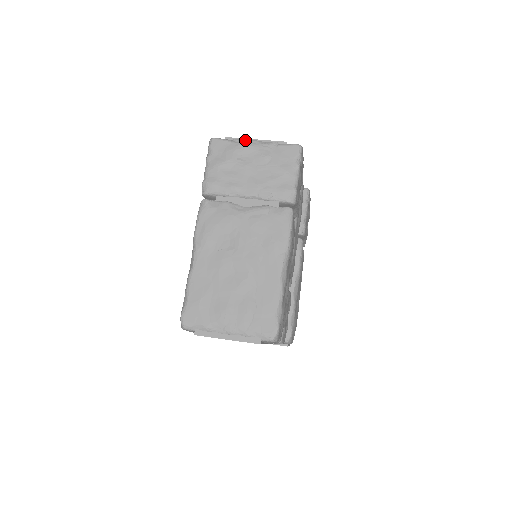
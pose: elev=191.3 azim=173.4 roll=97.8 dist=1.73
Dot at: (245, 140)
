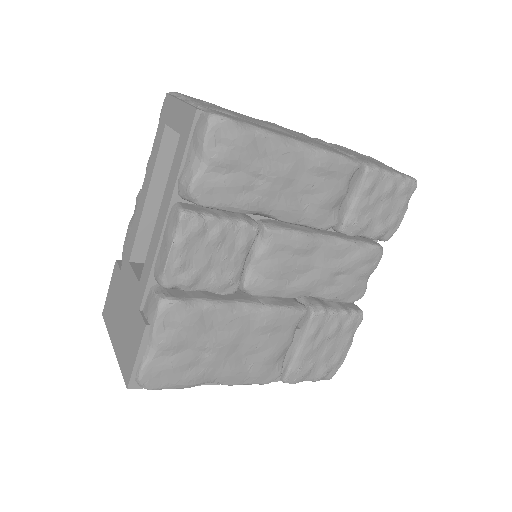
Dot at: occluded
